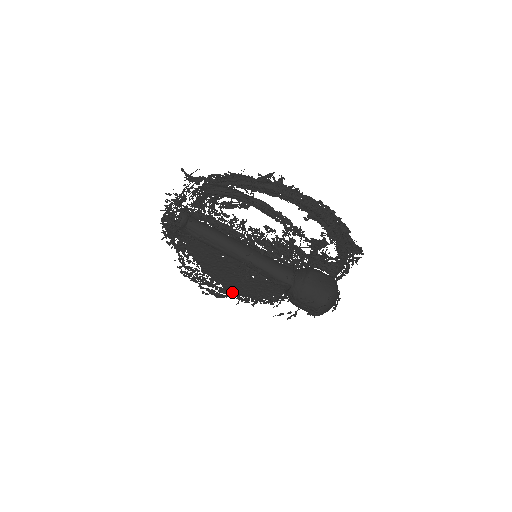
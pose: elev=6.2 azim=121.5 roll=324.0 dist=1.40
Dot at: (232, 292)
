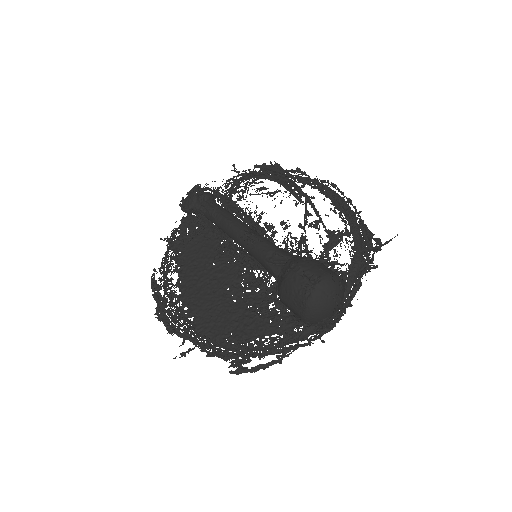
Dot at: (193, 325)
